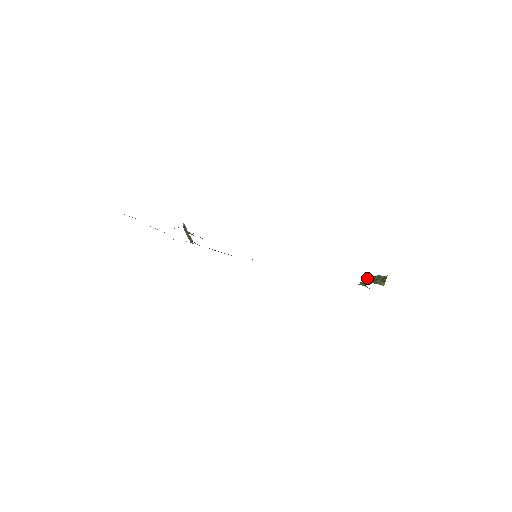
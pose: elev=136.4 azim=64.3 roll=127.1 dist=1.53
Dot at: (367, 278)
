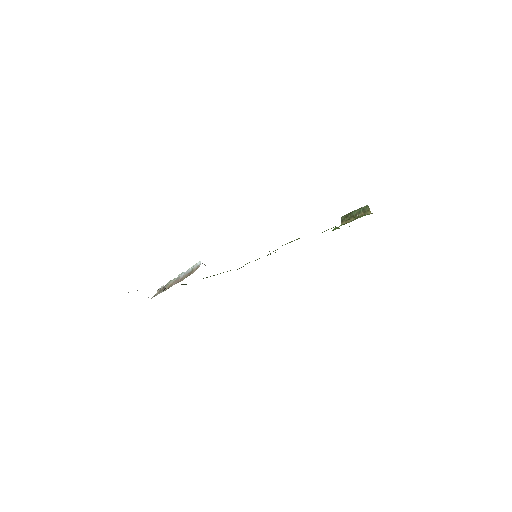
Dot at: (341, 220)
